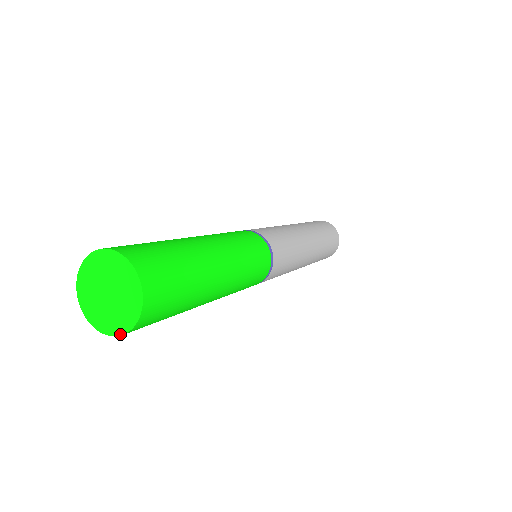
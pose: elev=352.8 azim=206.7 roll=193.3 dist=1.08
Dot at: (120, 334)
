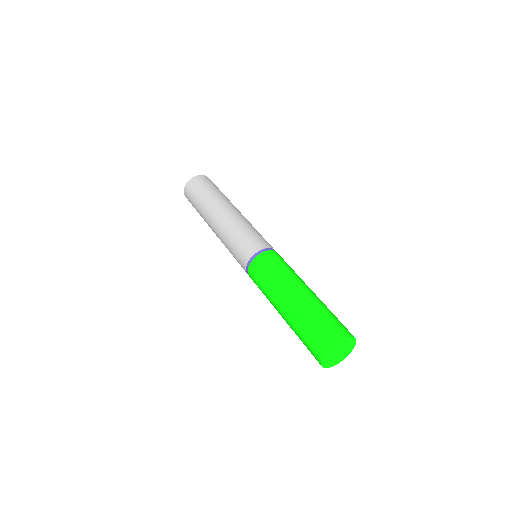
Dot at: occluded
